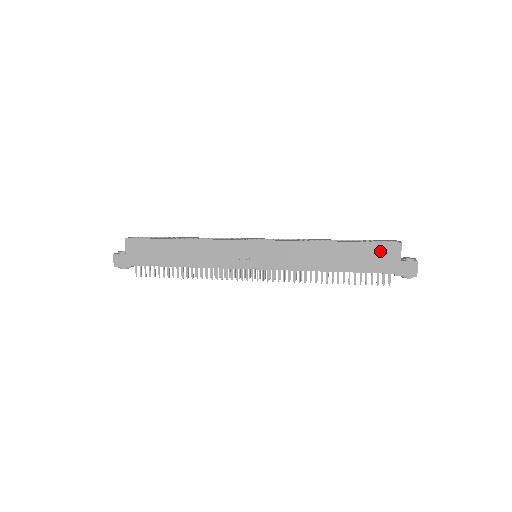
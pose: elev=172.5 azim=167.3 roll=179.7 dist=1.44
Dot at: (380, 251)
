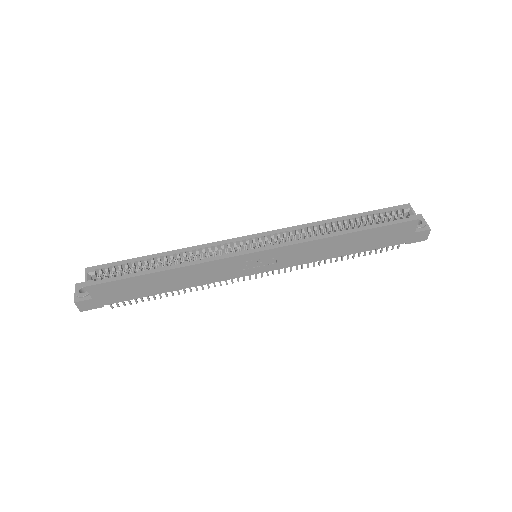
Dot at: (396, 230)
